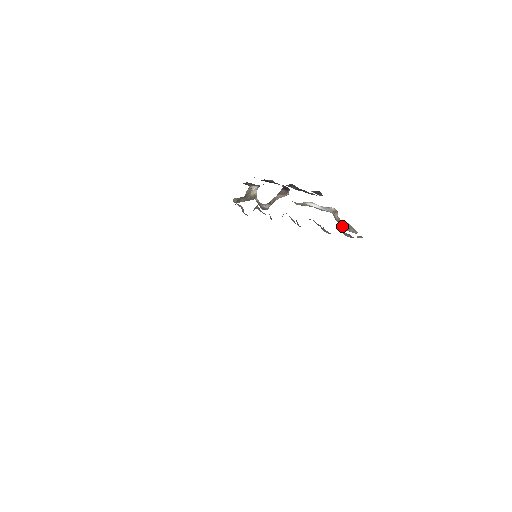
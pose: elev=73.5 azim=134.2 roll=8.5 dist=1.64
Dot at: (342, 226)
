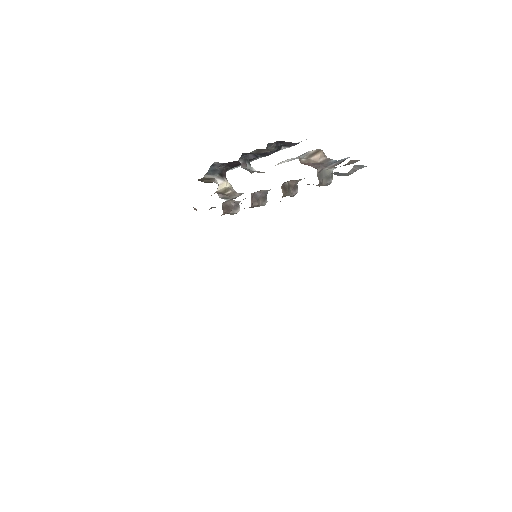
Dot at: (322, 167)
